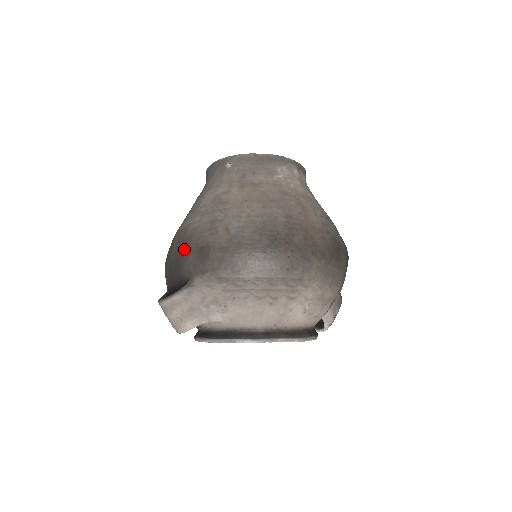
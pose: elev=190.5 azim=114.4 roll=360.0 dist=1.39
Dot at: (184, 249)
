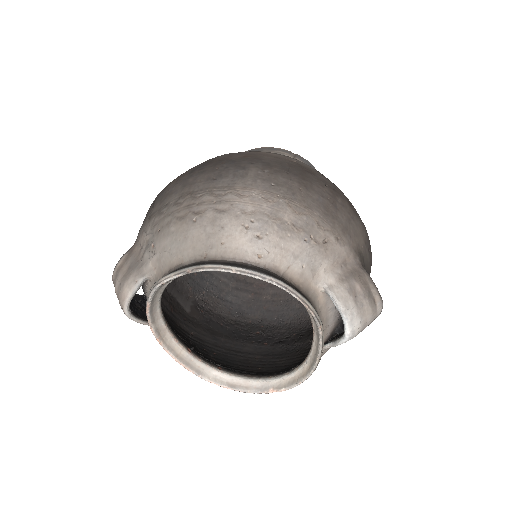
Dot at: occluded
